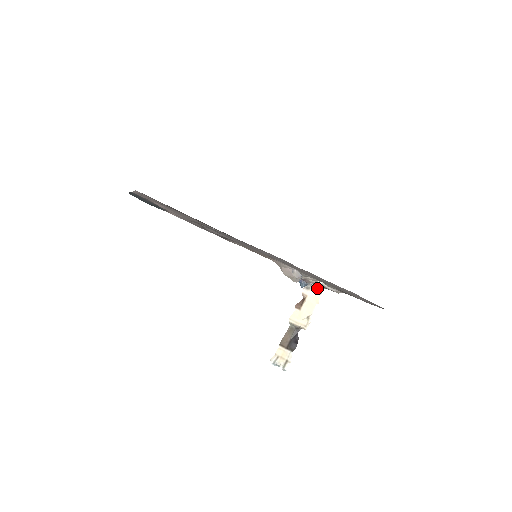
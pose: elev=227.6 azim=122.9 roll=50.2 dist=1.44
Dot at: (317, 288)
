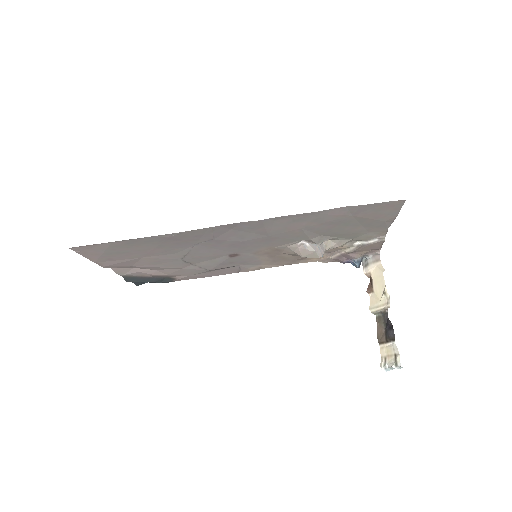
Dot at: (373, 257)
